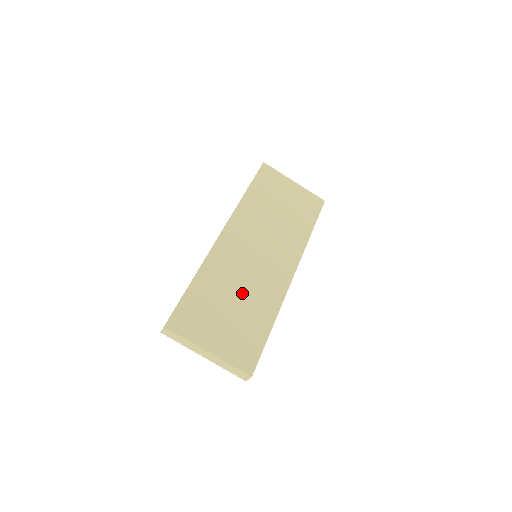
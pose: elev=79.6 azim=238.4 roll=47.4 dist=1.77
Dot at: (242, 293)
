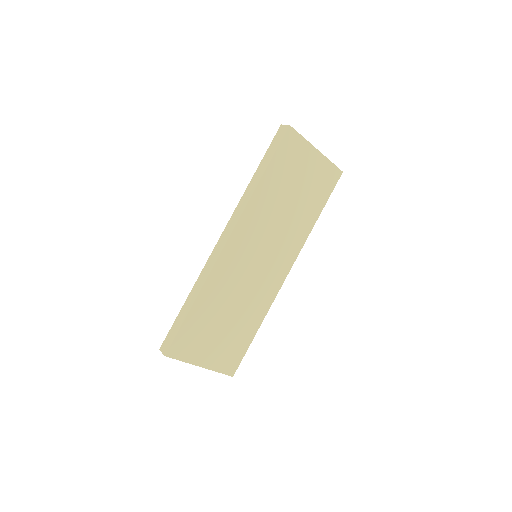
Dot at: (237, 306)
